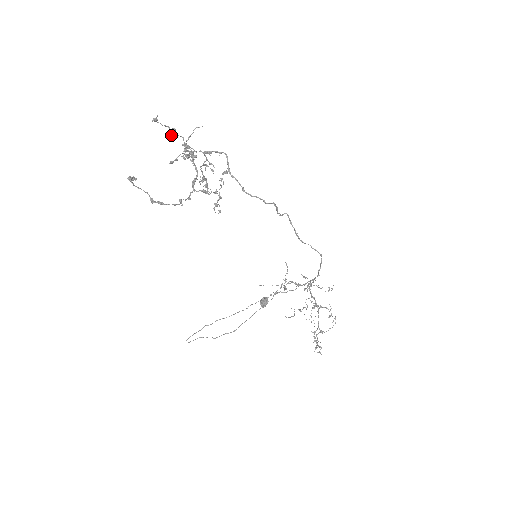
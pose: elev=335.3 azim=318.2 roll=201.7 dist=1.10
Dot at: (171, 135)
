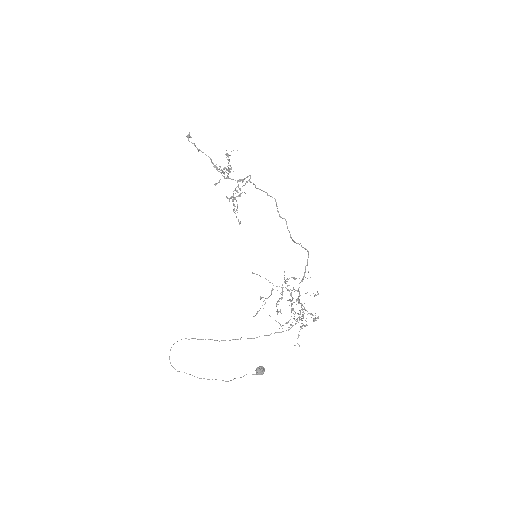
Dot at: occluded
